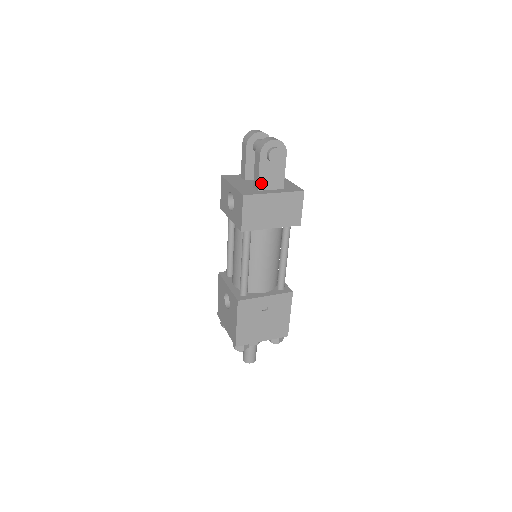
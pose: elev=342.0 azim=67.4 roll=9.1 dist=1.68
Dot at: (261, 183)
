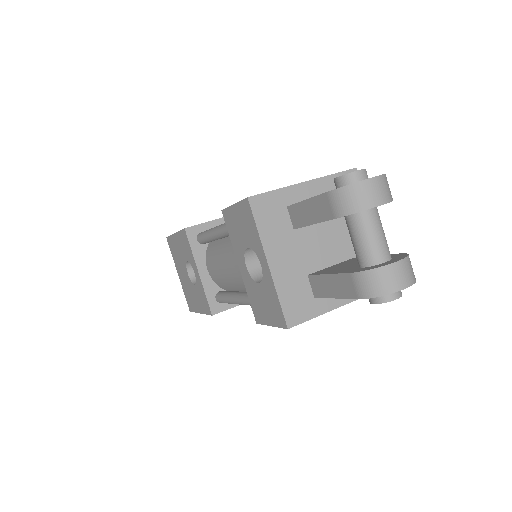
Dot at: occluded
